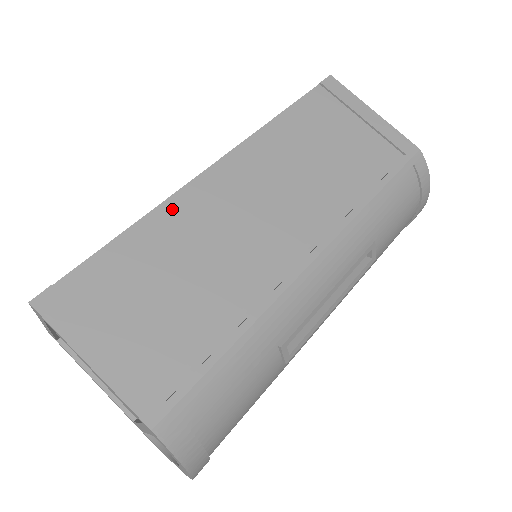
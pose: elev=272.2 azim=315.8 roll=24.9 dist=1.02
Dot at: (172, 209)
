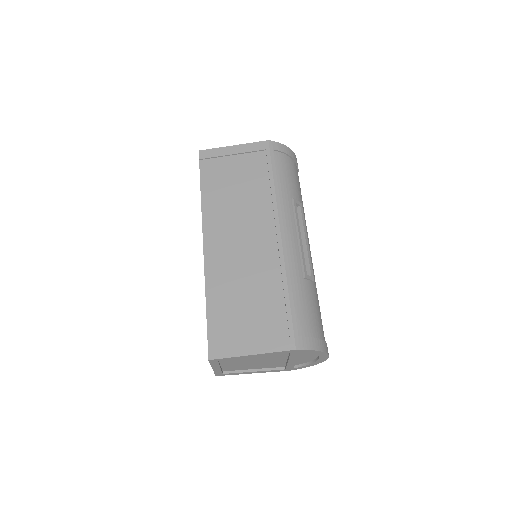
Dot at: (211, 276)
